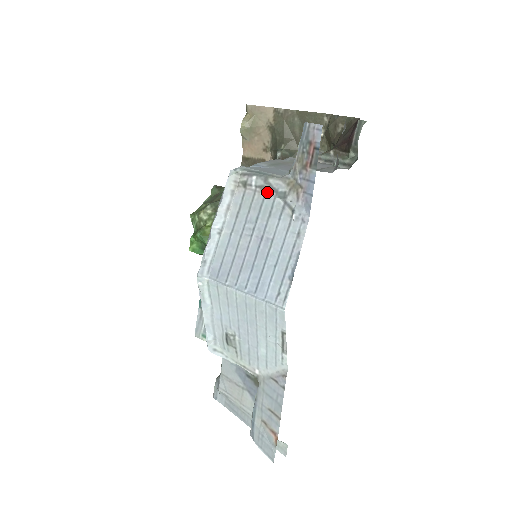
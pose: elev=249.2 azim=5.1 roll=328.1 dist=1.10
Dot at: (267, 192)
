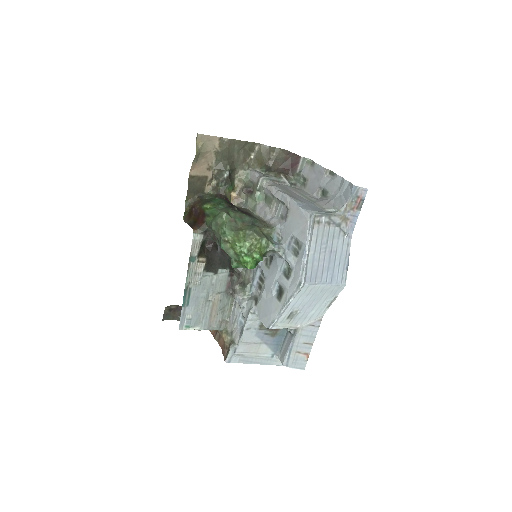
Dot at: (331, 225)
